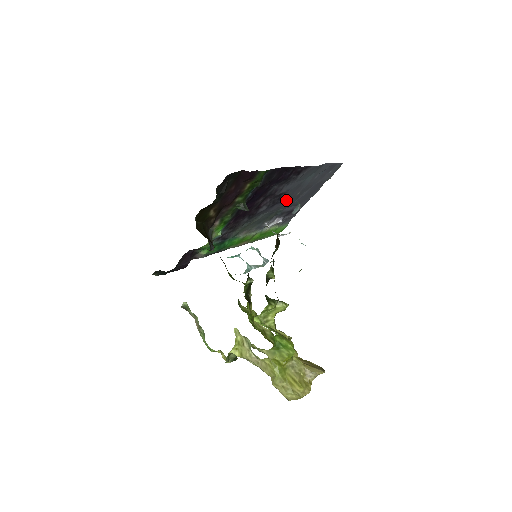
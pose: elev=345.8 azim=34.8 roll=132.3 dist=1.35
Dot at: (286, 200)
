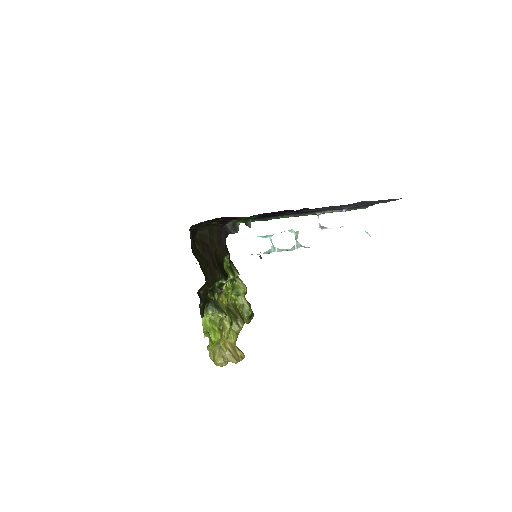
Dot at: occluded
